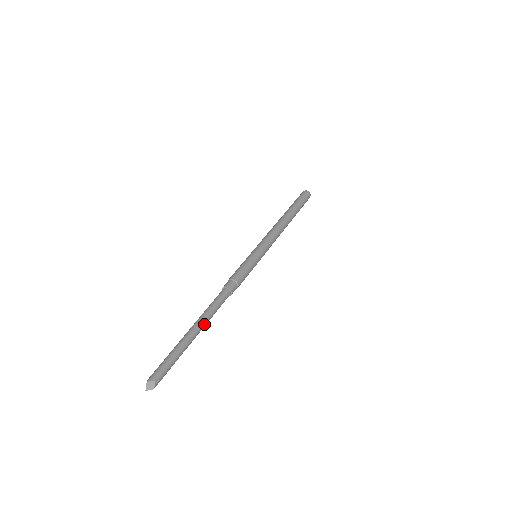
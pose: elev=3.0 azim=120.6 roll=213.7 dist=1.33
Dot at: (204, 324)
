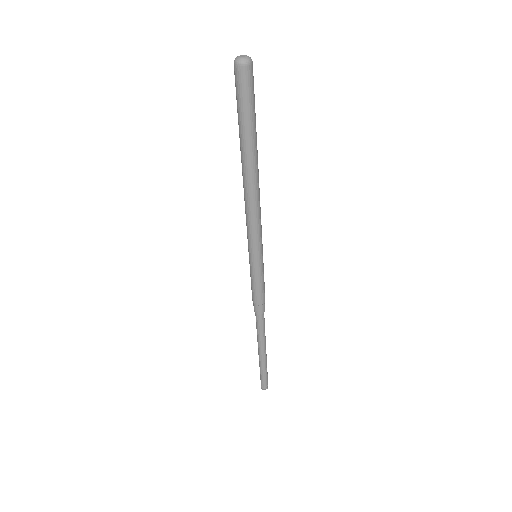
Dot at: (264, 346)
